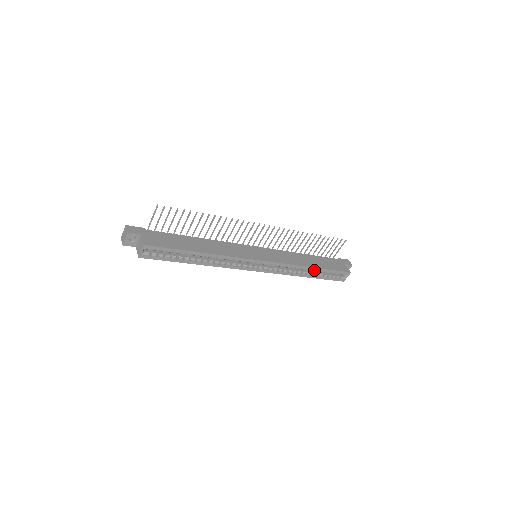
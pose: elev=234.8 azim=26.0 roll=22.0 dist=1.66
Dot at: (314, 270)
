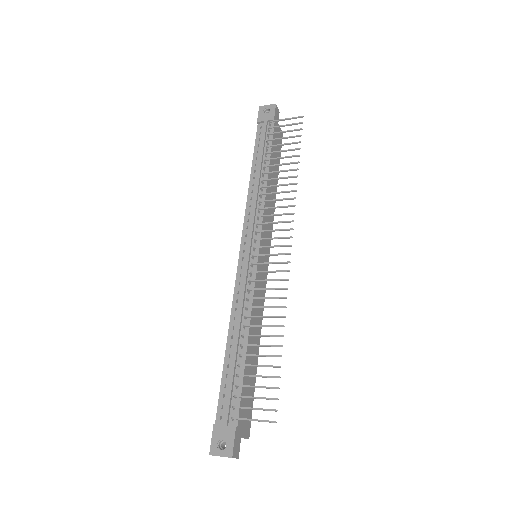
Dot at: occluded
